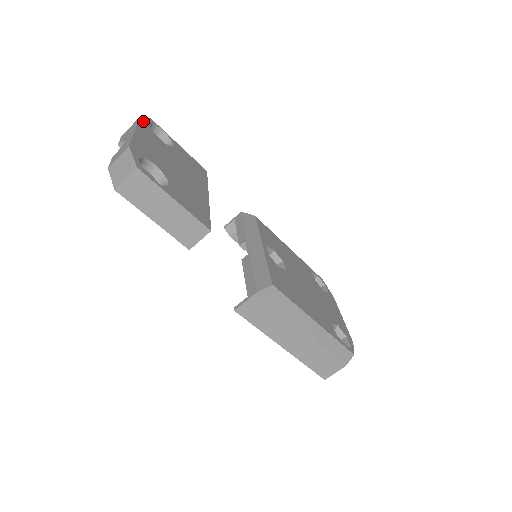
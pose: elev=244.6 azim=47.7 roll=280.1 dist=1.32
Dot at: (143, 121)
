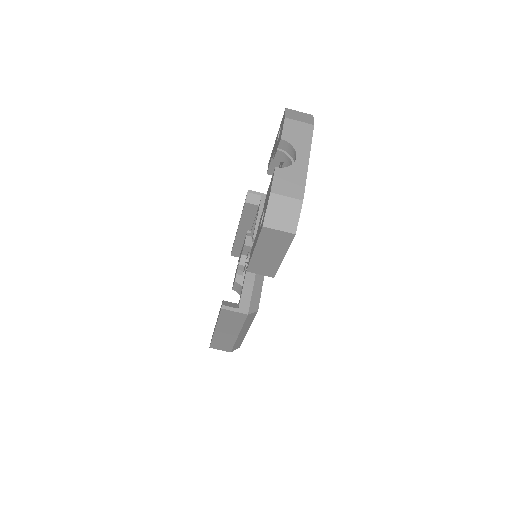
Dot at: occluded
